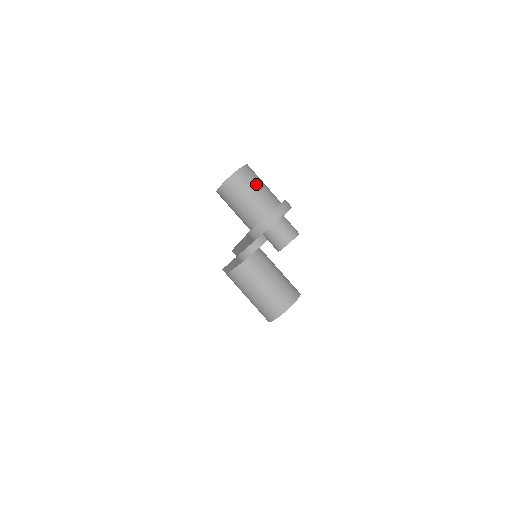
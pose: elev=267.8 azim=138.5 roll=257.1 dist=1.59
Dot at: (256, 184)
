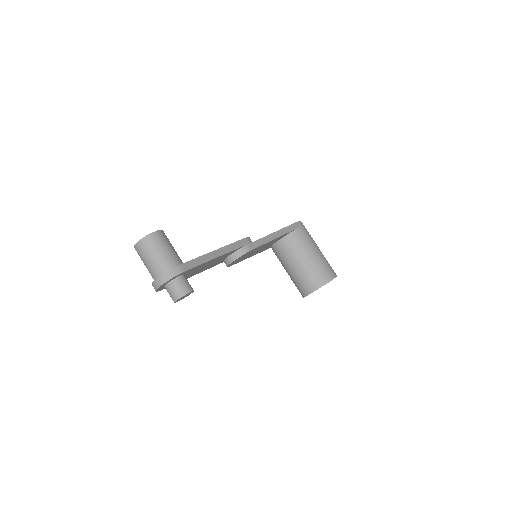
Dot at: (150, 254)
